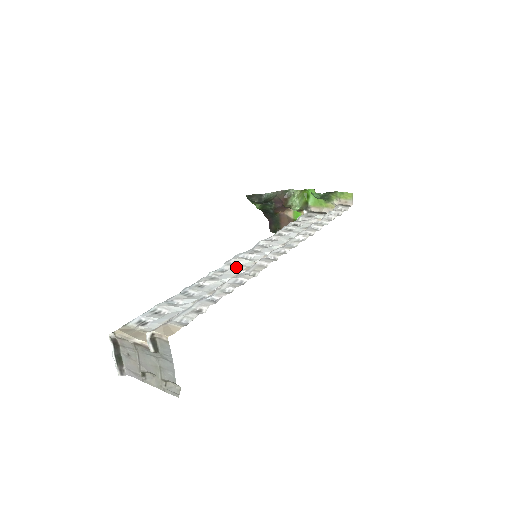
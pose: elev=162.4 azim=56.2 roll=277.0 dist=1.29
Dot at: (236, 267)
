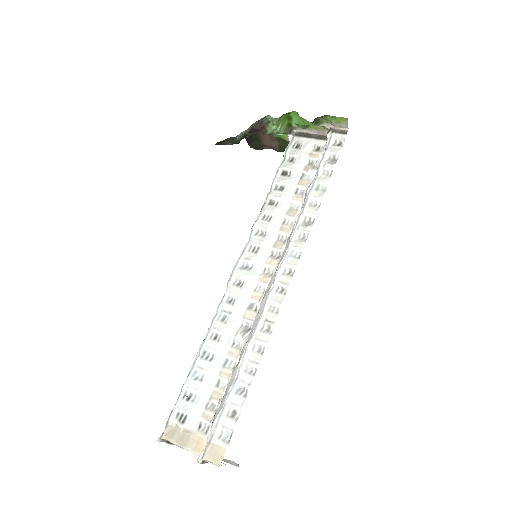
Dot at: (242, 293)
